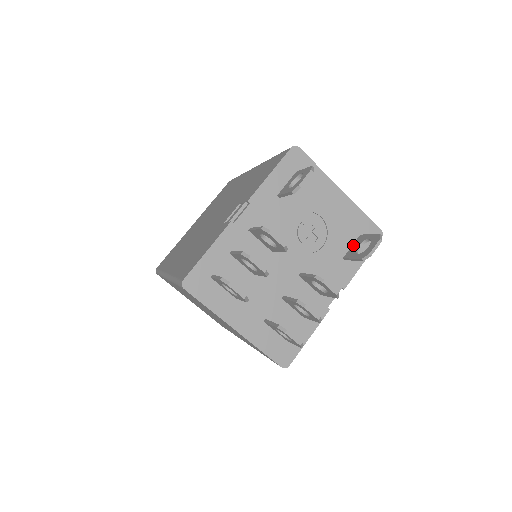
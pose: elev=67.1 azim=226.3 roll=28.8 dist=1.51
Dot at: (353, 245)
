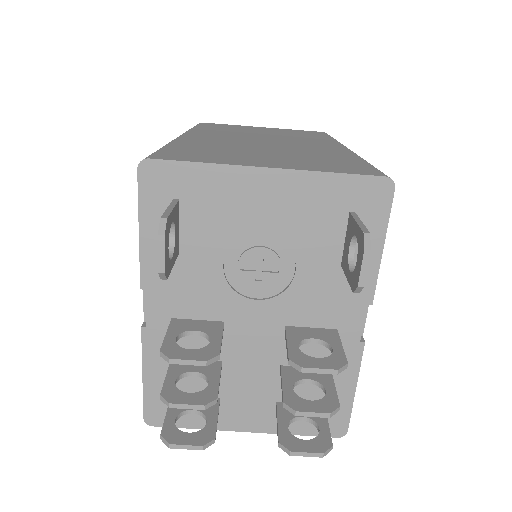
Dot at: (345, 239)
